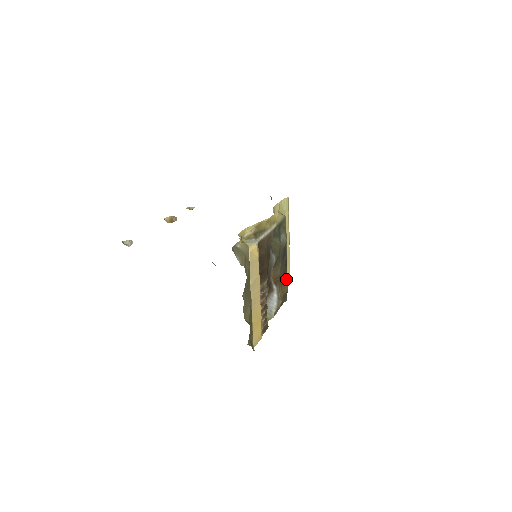
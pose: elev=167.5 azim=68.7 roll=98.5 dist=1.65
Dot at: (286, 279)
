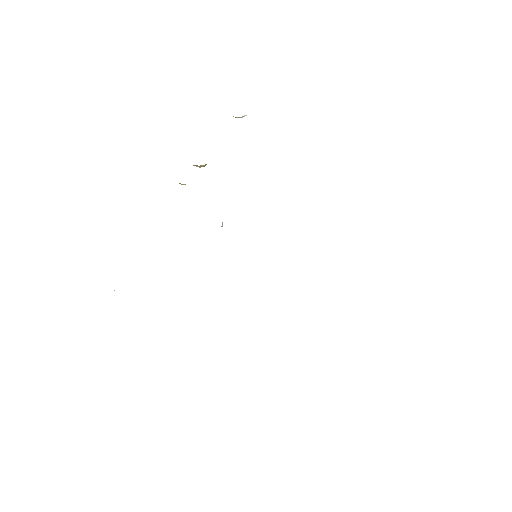
Dot at: occluded
